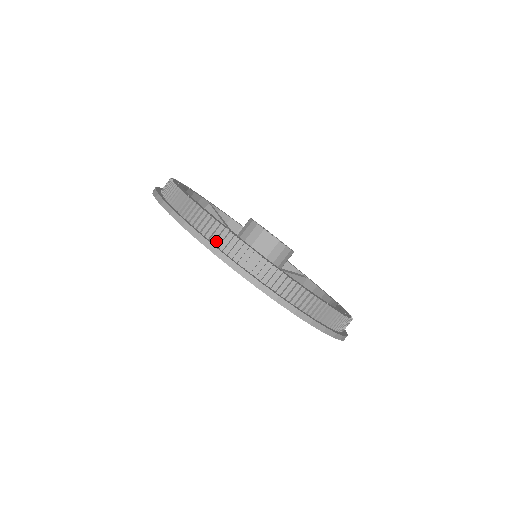
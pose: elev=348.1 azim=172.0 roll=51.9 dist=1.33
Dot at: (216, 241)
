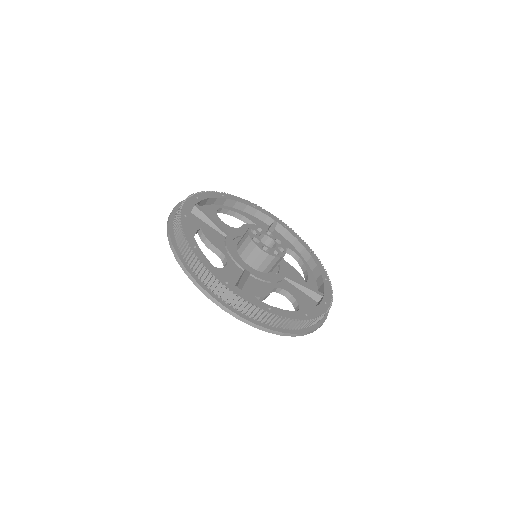
Dot at: (263, 320)
